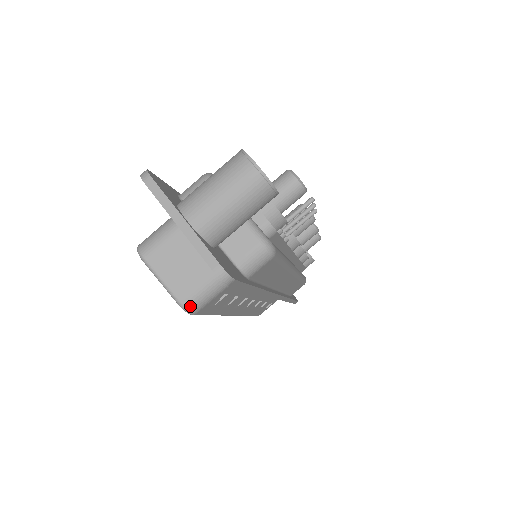
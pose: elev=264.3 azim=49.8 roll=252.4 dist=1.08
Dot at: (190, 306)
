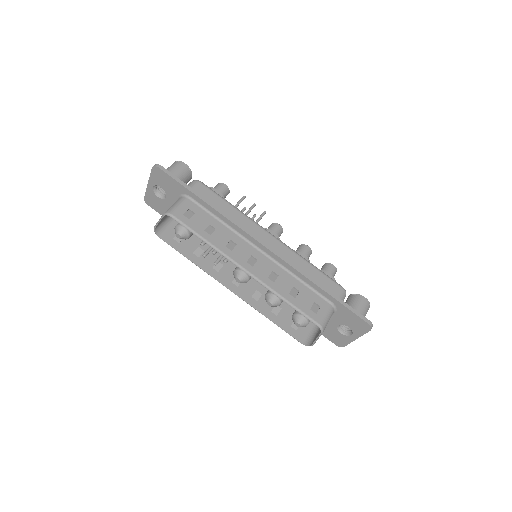
Dot at: (168, 211)
